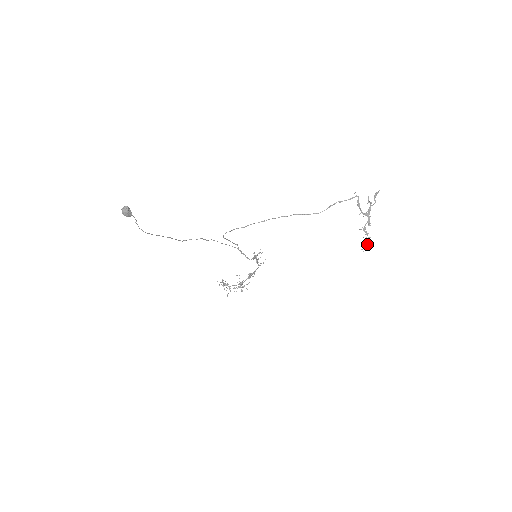
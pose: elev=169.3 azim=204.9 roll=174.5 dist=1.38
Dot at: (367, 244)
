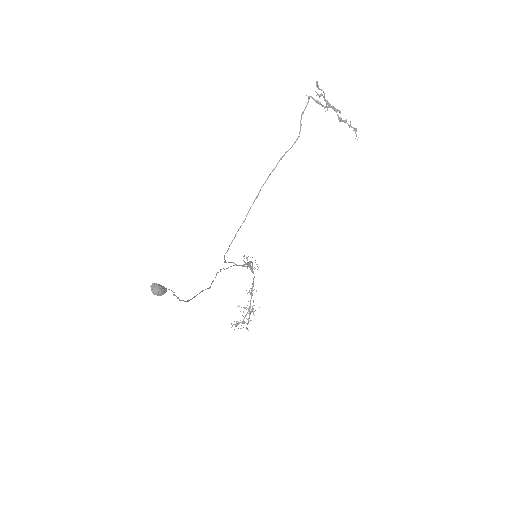
Dot at: (355, 129)
